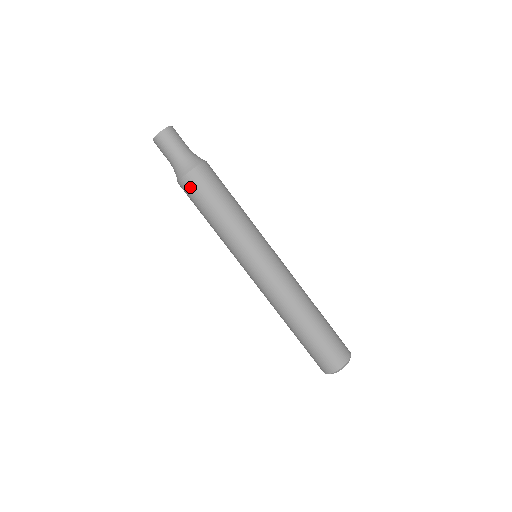
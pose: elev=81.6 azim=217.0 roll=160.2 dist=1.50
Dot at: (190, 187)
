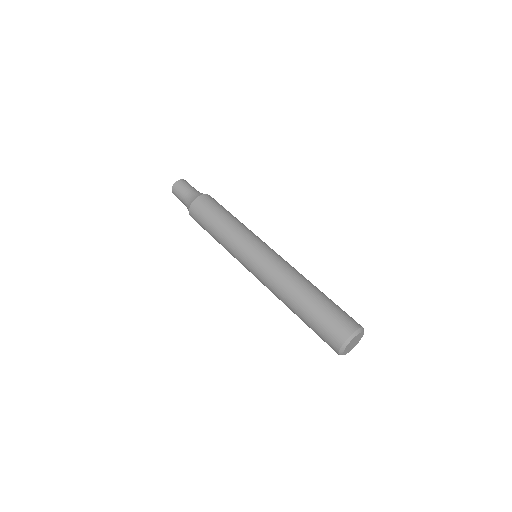
Dot at: (198, 208)
